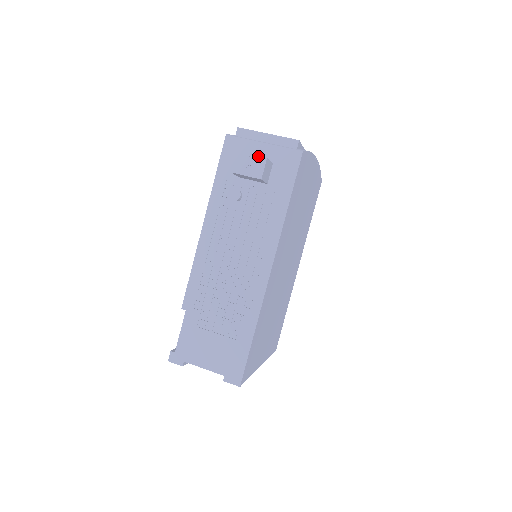
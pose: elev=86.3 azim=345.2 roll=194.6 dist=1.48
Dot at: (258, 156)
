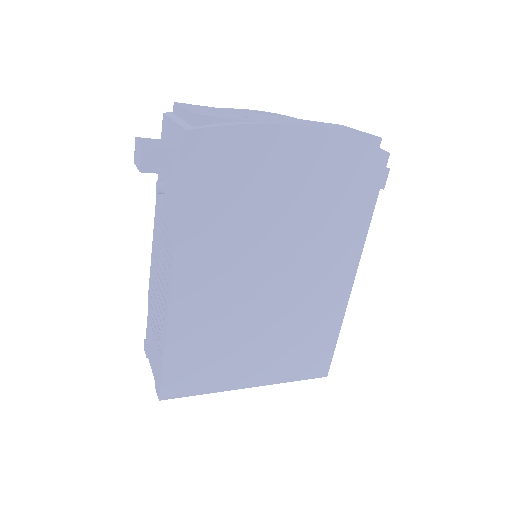
Dot at: (140, 143)
